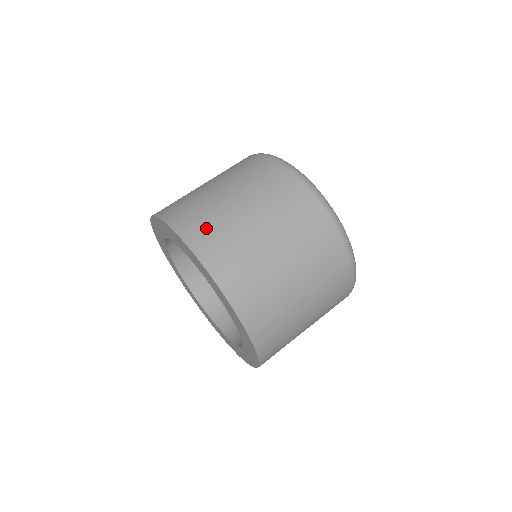
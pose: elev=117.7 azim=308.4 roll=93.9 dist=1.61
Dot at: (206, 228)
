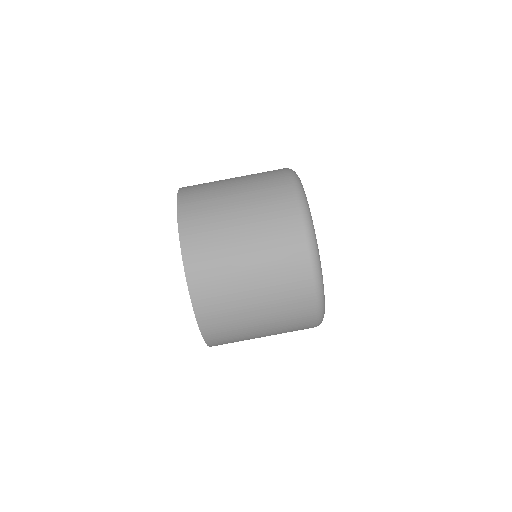
Dot at: (198, 195)
